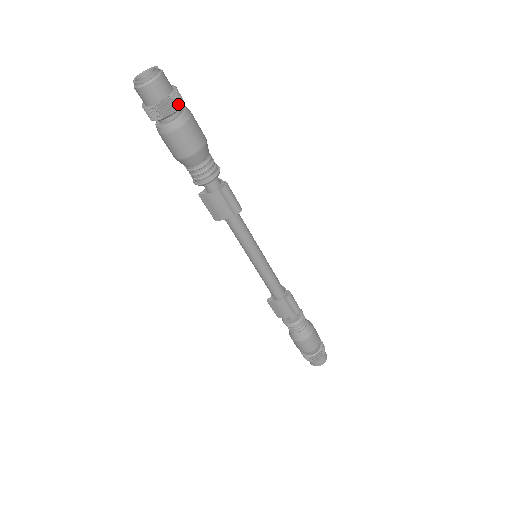
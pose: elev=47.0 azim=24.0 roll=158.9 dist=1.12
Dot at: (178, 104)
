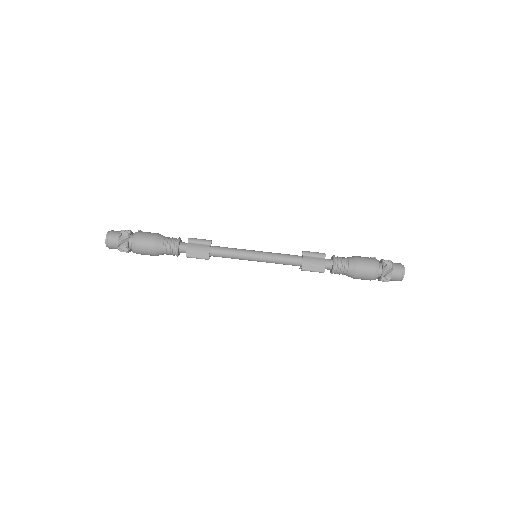
Dot at: (129, 231)
